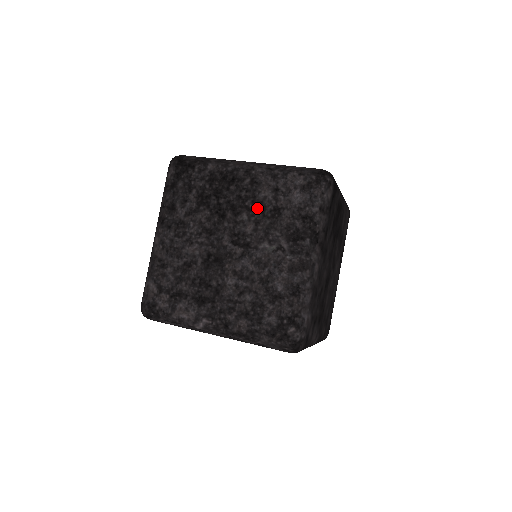
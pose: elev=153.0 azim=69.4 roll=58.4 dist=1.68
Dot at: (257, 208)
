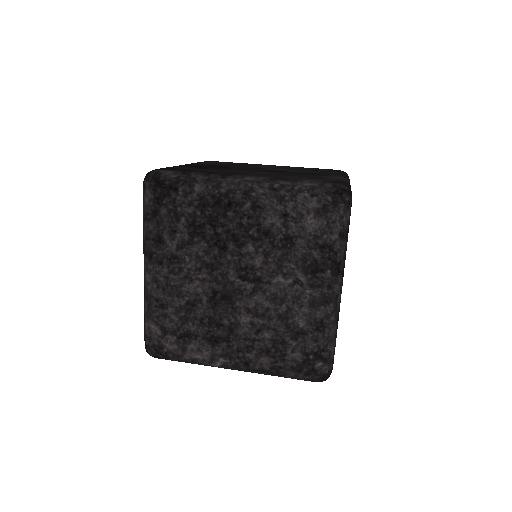
Dot at: (264, 238)
